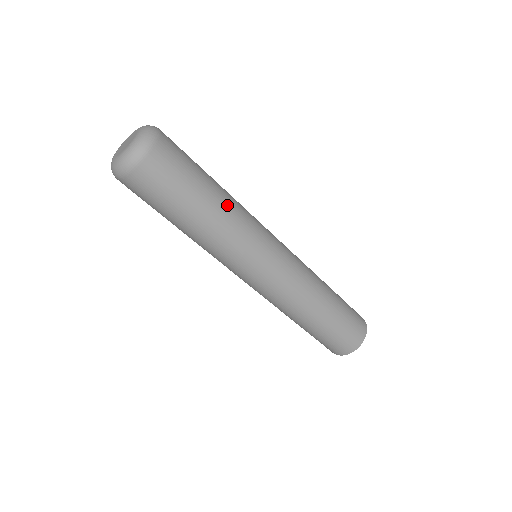
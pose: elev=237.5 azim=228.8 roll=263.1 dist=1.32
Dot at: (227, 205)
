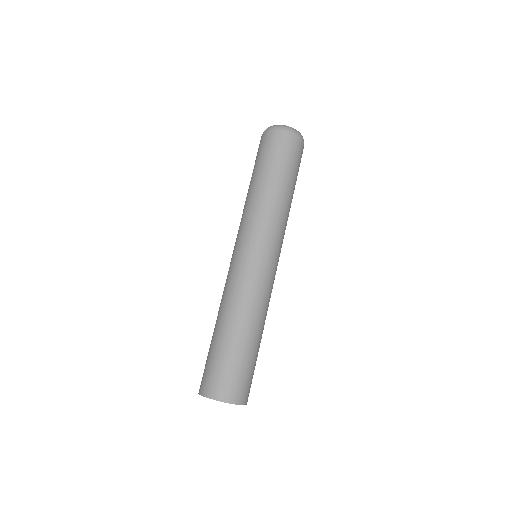
Dot at: (290, 204)
